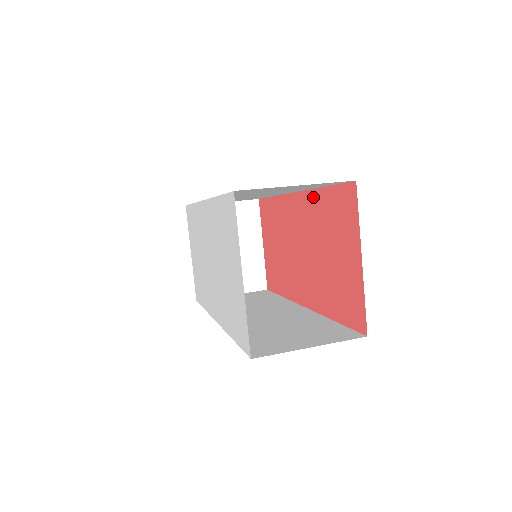
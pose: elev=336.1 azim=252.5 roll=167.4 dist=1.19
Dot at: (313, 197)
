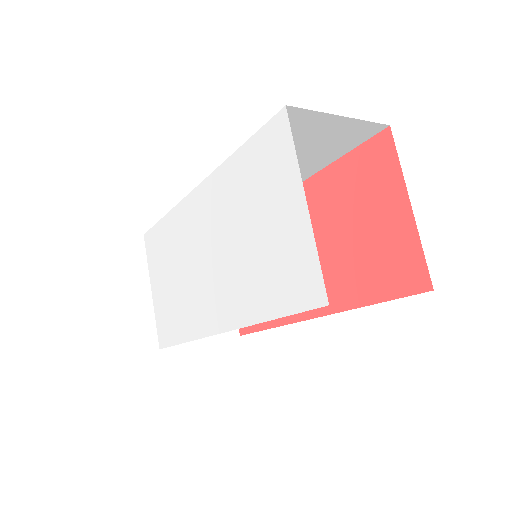
Dot at: (319, 180)
